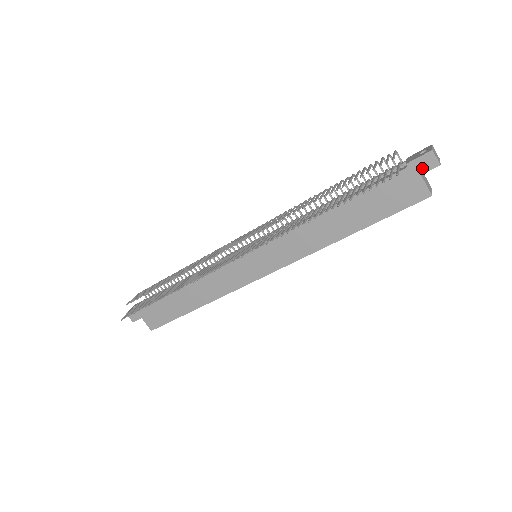
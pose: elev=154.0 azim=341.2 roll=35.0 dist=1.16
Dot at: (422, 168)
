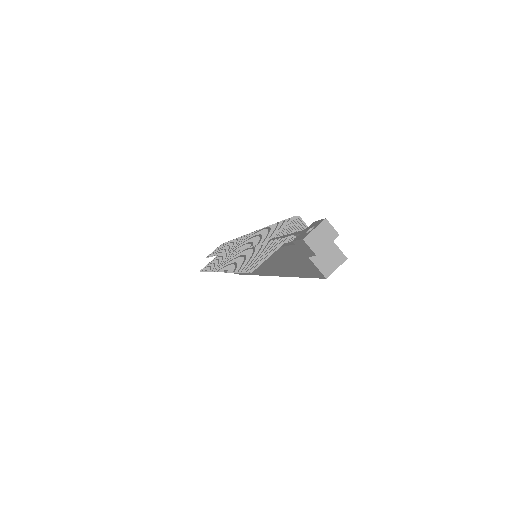
Dot at: (305, 251)
